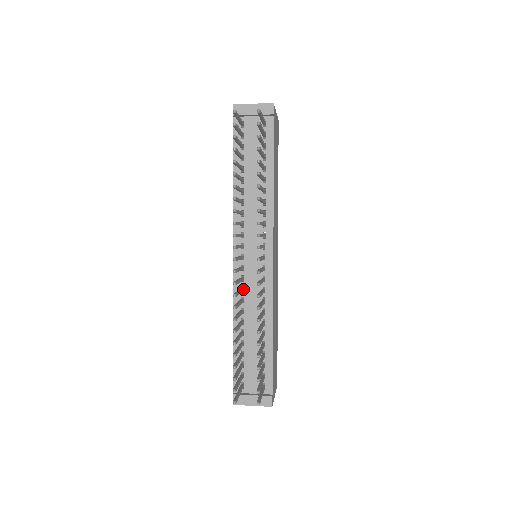
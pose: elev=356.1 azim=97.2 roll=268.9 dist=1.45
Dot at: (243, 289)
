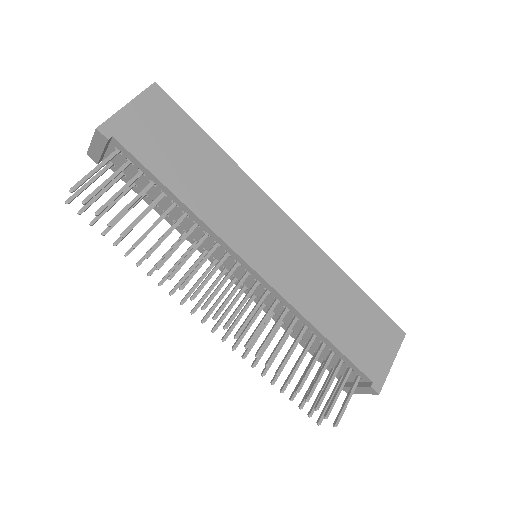
Dot at: (262, 305)
